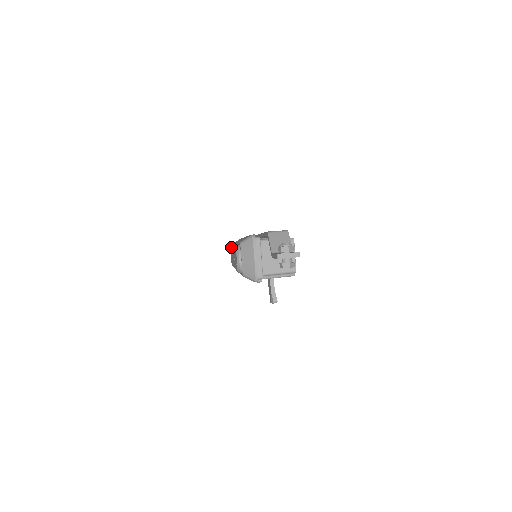
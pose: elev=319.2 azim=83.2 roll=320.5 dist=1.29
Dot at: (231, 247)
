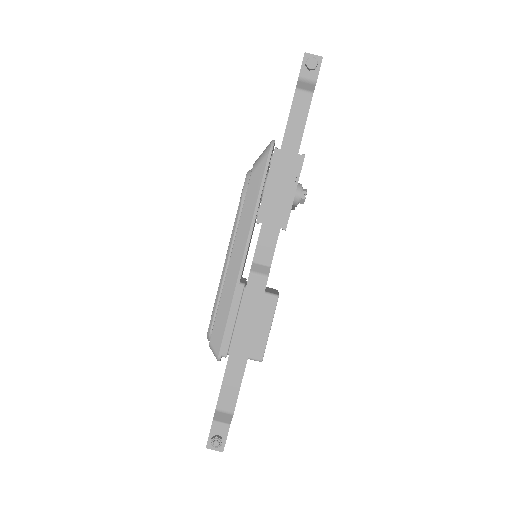
Dot at: occluded
